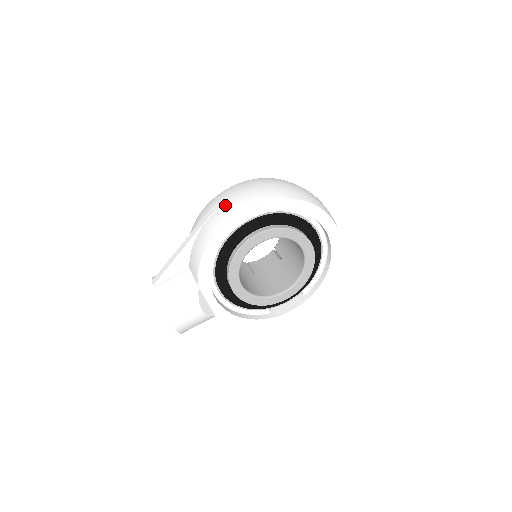
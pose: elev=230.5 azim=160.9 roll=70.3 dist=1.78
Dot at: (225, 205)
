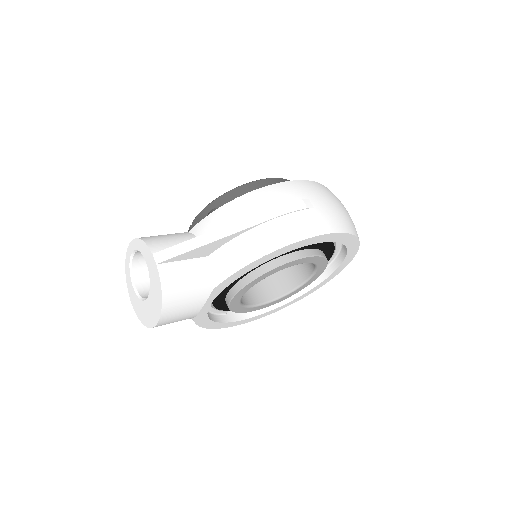
Dot at: (303, 213)
